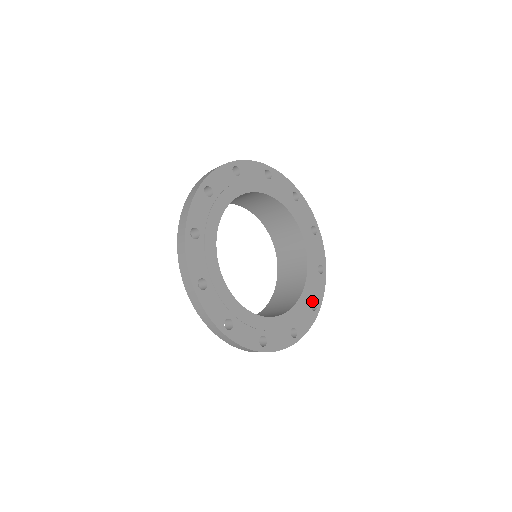
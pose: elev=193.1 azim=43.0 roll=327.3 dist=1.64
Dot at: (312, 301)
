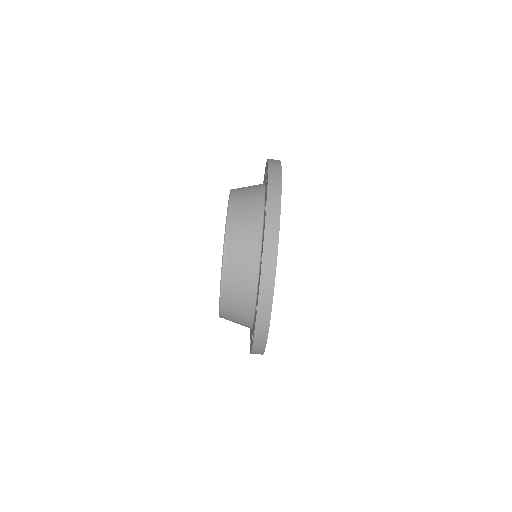
Dot at: occluded
